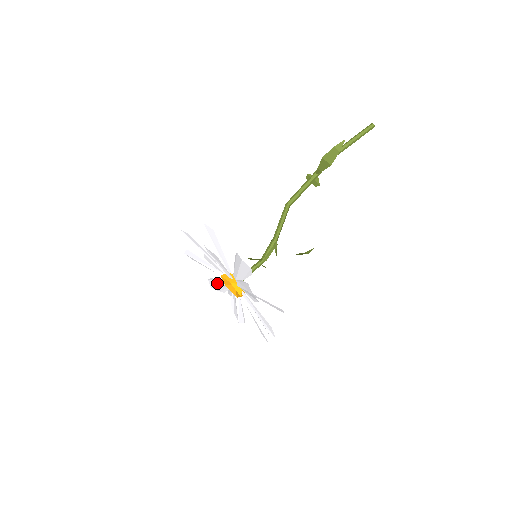
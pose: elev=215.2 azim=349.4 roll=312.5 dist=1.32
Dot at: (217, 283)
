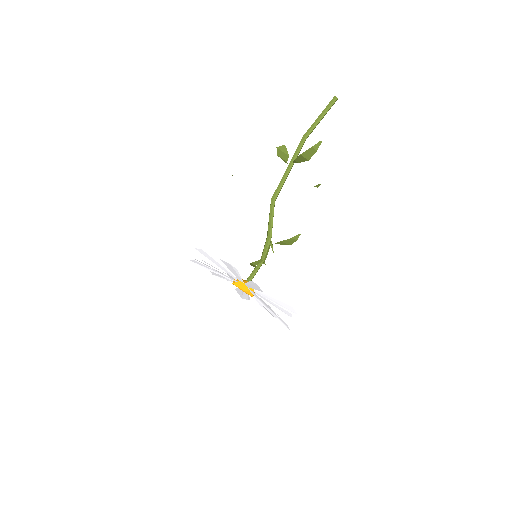
Dot at: (222, 277)
